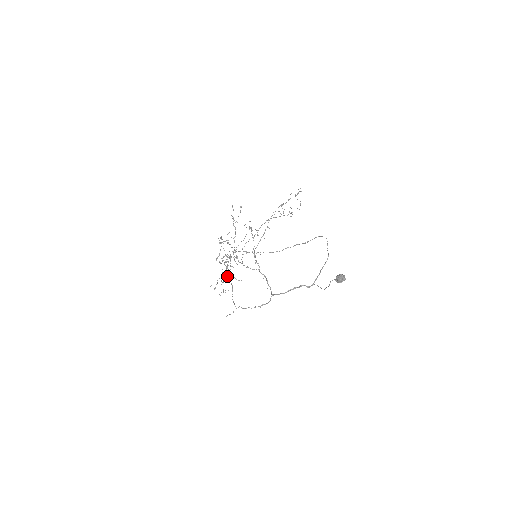
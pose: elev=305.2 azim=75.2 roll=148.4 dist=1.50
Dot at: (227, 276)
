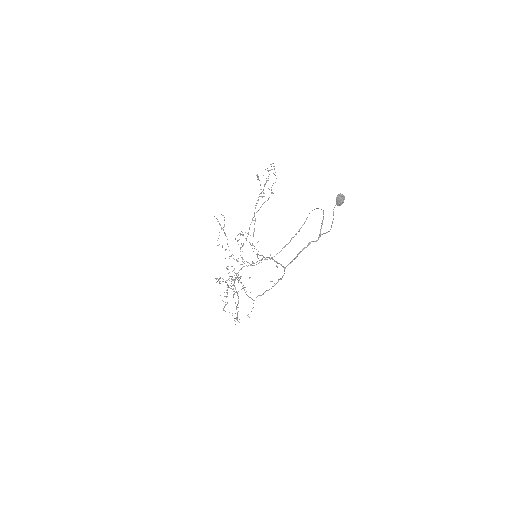
Dot at: (238, 307)
